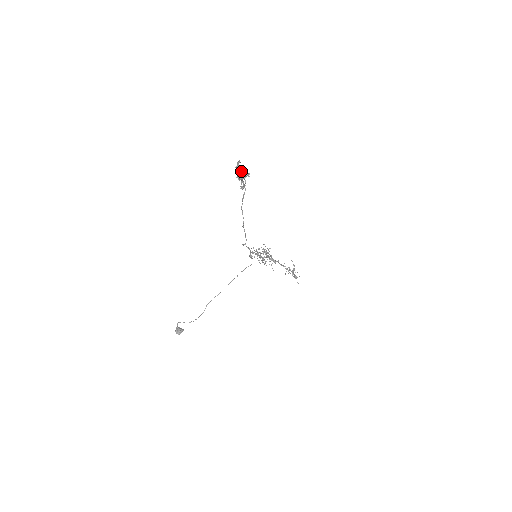
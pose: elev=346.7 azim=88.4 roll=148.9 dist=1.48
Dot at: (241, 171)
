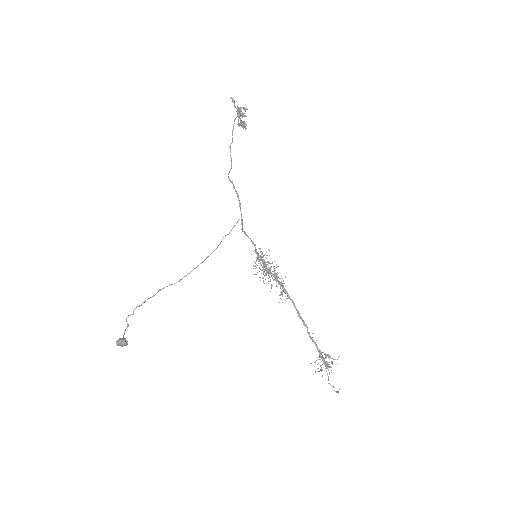
Dot at: (241, 115)
